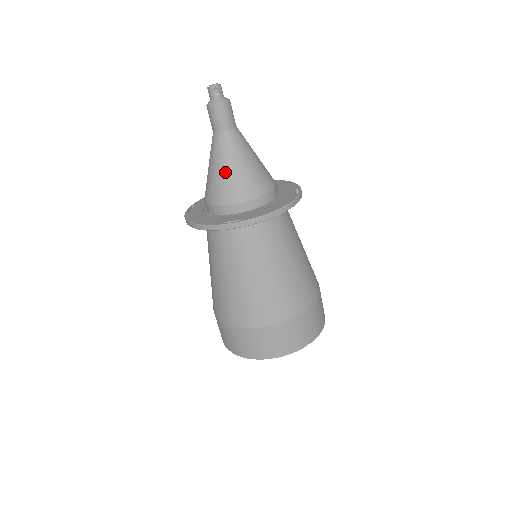
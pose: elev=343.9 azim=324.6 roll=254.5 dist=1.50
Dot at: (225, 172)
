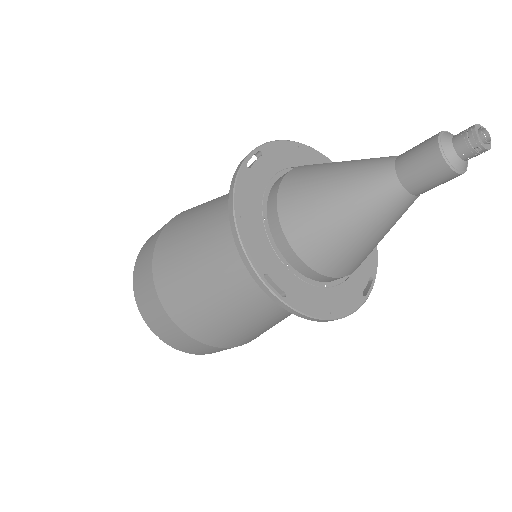
Dot at: (340, 225)
